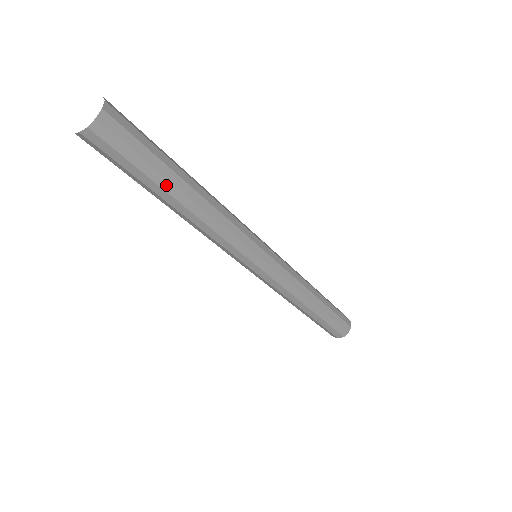
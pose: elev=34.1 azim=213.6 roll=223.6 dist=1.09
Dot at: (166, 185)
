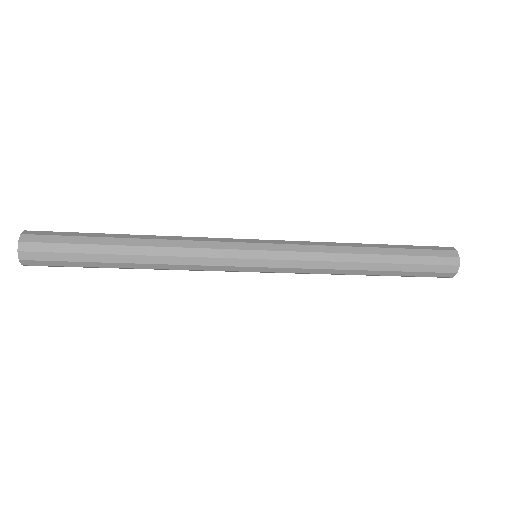
Dot at: (105, 258)
